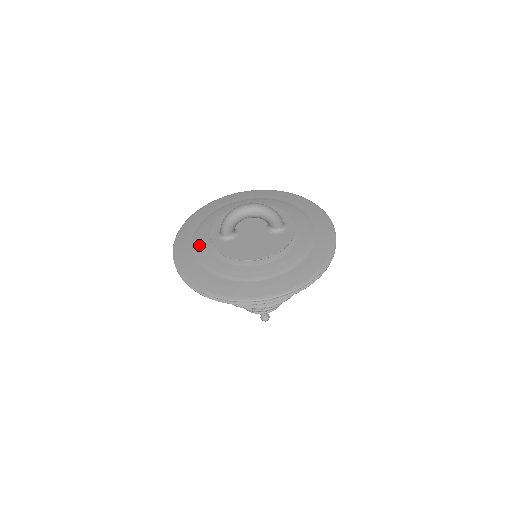
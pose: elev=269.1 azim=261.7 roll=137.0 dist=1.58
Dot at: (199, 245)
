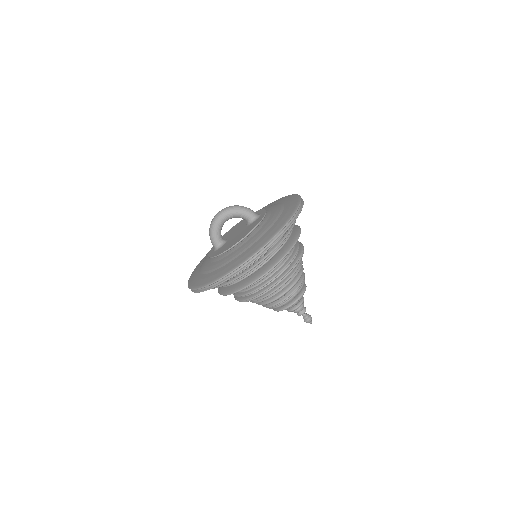
Dot at: (203, 266)
